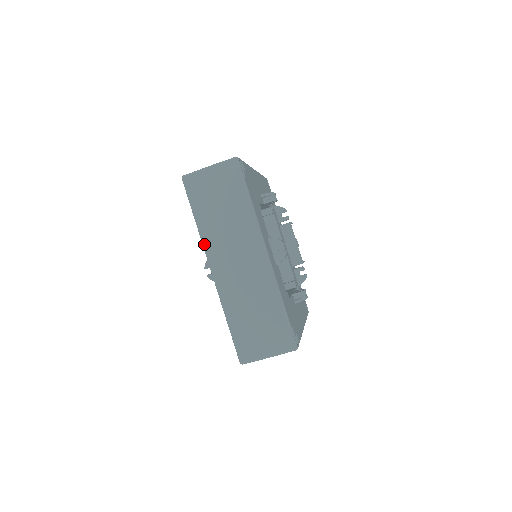
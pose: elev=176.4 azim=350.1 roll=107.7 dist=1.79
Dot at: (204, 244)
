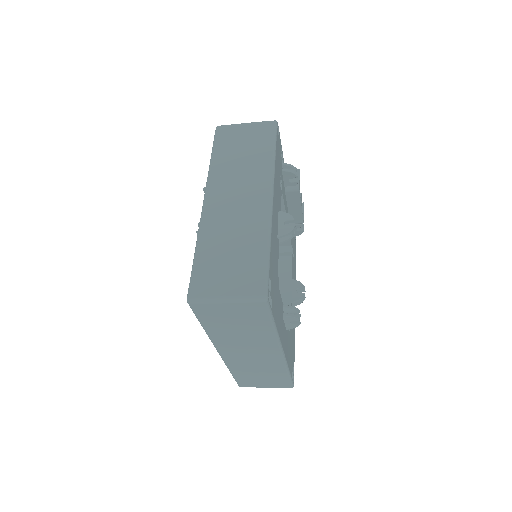
Dot at: (212, 341)
